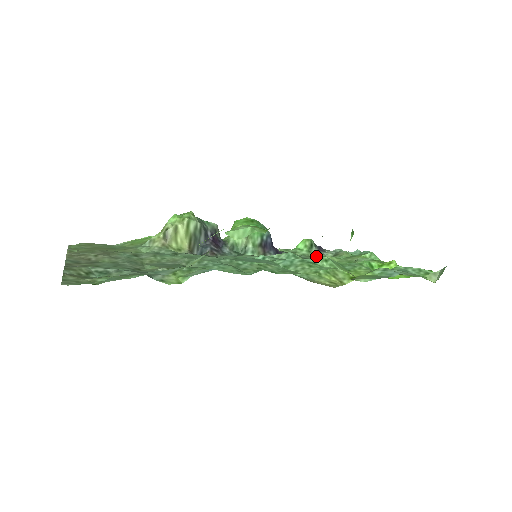
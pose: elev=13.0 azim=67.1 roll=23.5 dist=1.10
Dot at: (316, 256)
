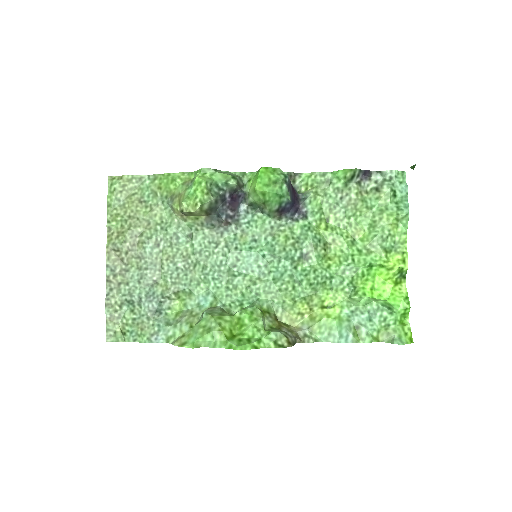
Dot at: (347, 199)
